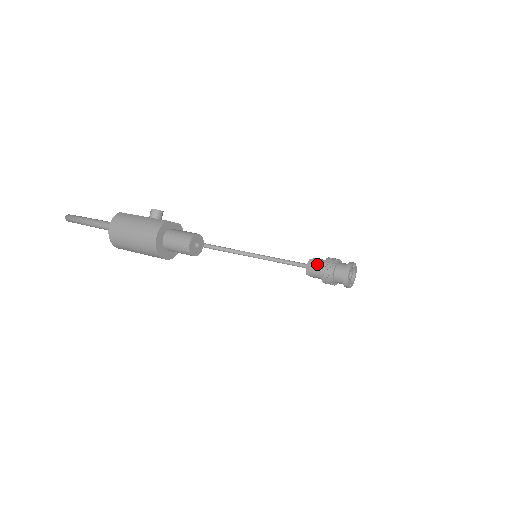
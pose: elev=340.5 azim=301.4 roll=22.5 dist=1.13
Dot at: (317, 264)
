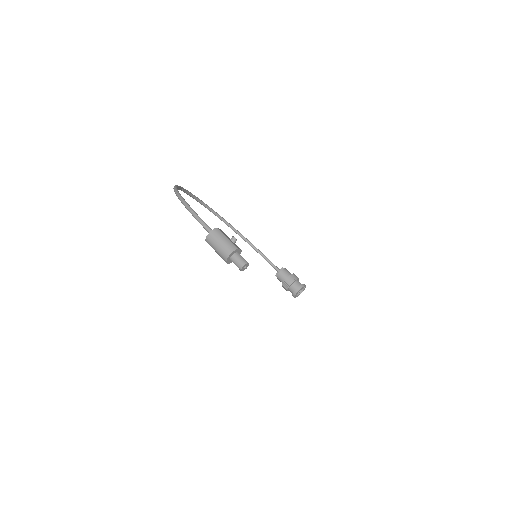
Dot at: (285, 274)
